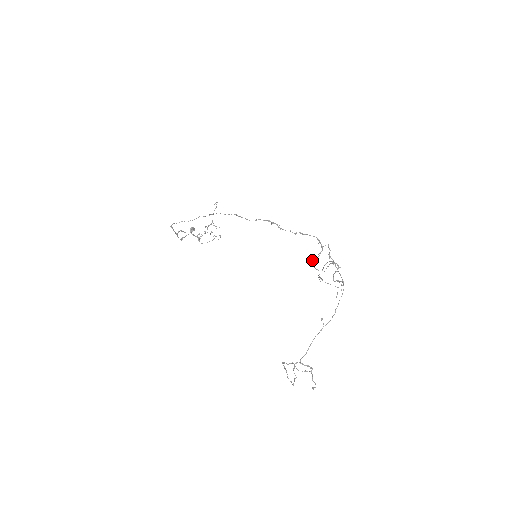
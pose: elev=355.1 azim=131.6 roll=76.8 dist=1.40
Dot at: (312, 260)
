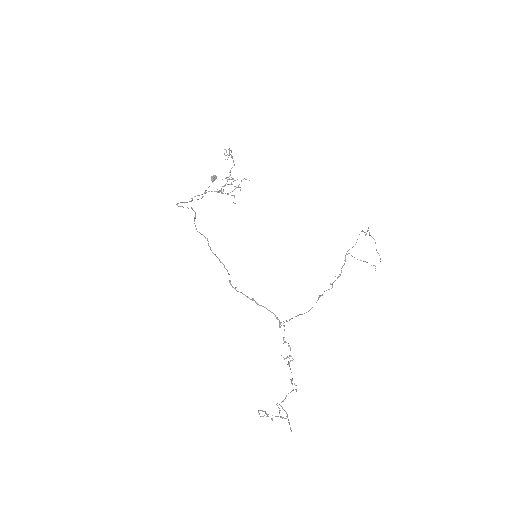
Dot at: occluded
